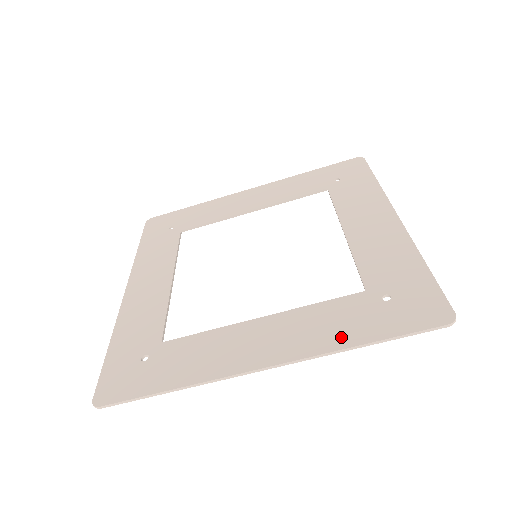
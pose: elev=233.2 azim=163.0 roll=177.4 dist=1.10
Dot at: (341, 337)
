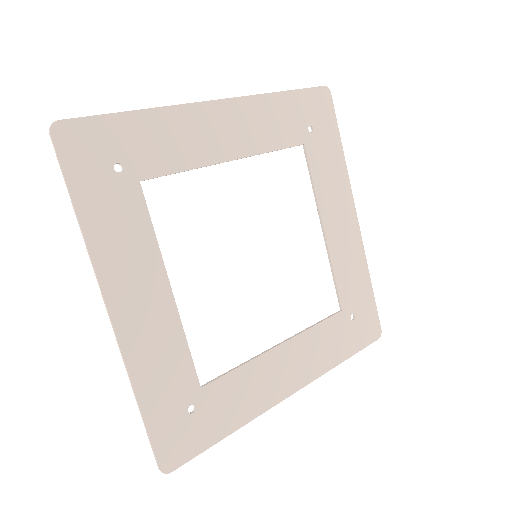
Dot at: (332, 358)
